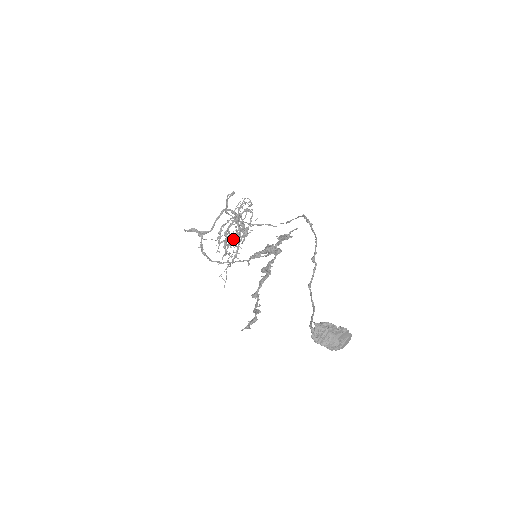
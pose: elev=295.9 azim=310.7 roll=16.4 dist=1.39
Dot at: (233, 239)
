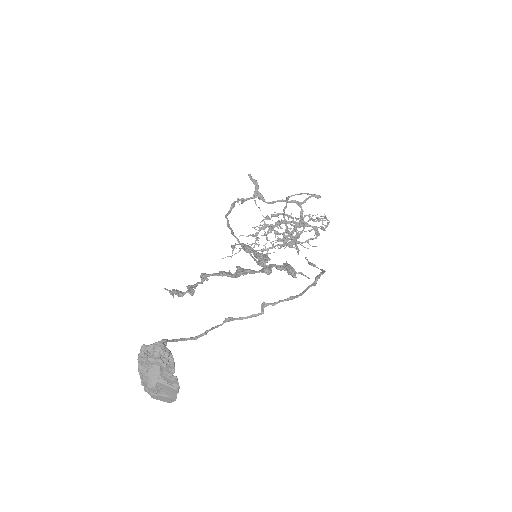
Dot at: (276, 234)
